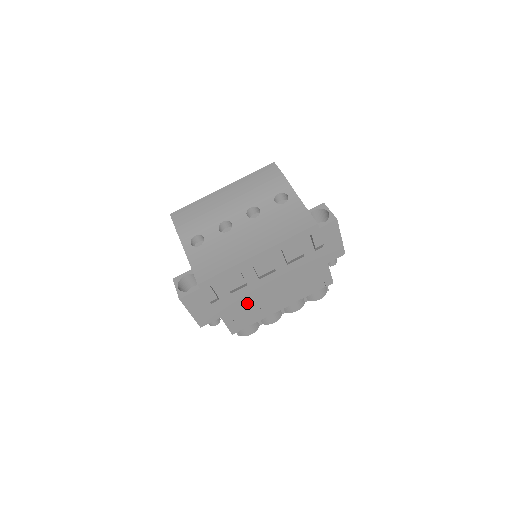
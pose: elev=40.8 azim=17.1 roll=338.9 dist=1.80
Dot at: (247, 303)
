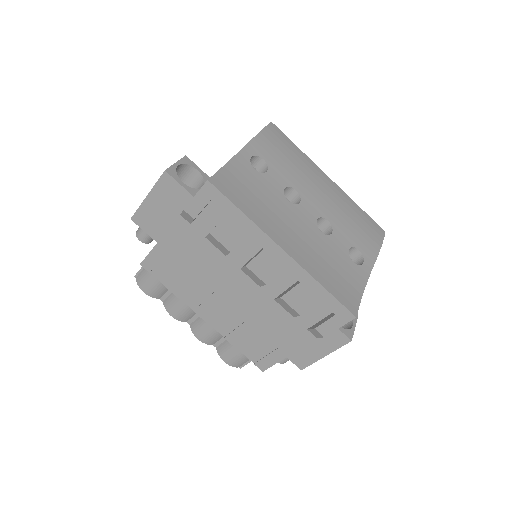
Dot at: (197, 266)
